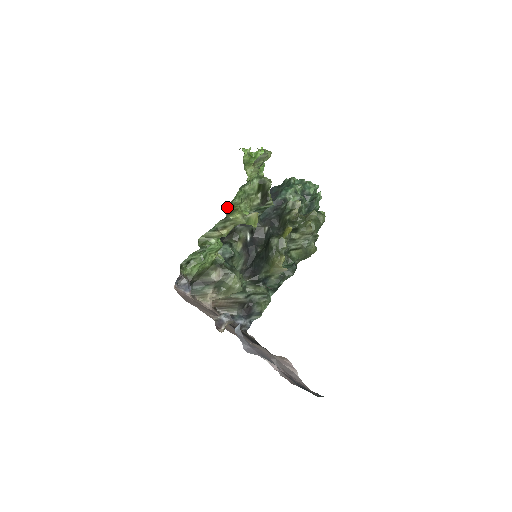
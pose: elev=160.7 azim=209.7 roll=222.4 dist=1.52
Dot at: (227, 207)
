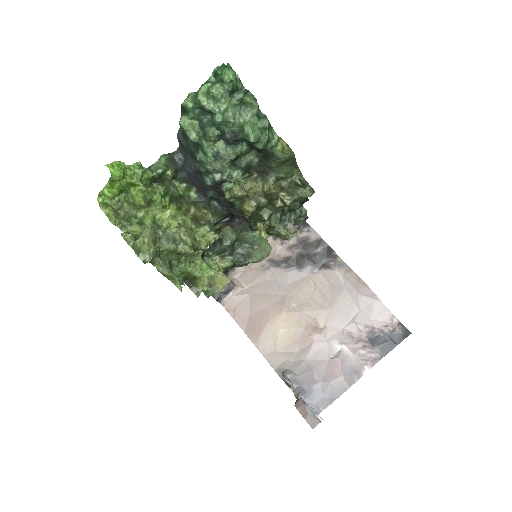
Dot at: (184, 278)
